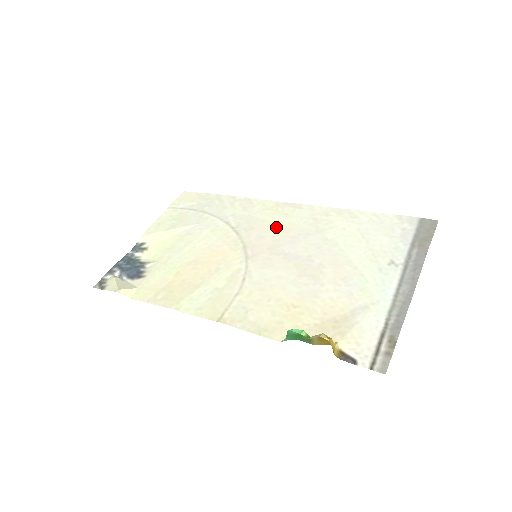
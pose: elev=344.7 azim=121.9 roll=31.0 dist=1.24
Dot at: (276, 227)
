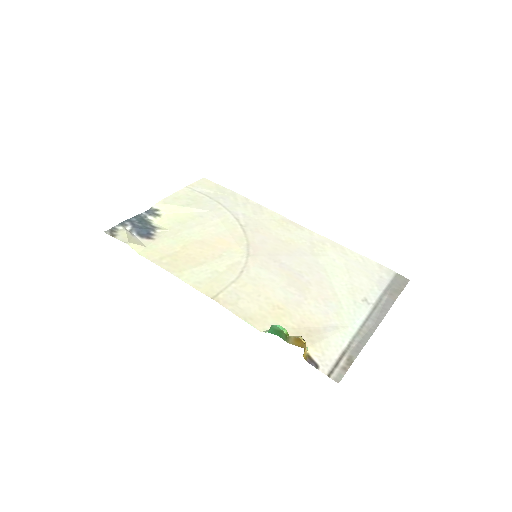
Dot at: (278, 238)
